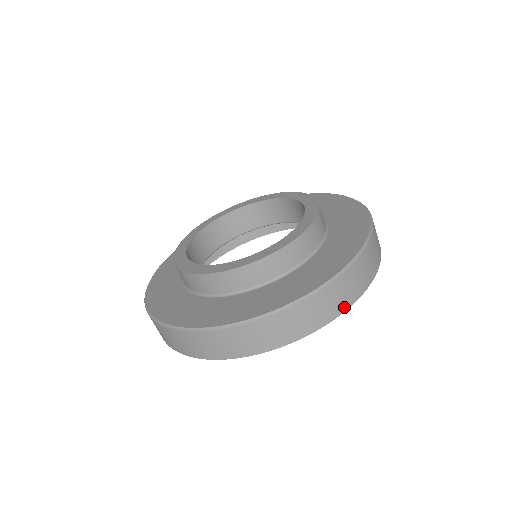
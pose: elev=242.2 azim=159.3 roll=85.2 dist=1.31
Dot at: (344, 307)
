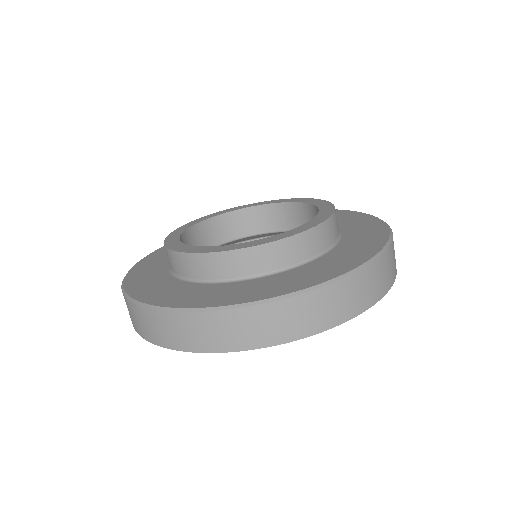
Dot at: (392, 281)
